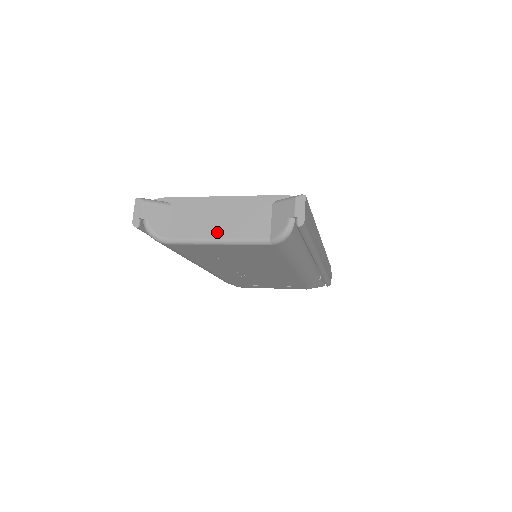
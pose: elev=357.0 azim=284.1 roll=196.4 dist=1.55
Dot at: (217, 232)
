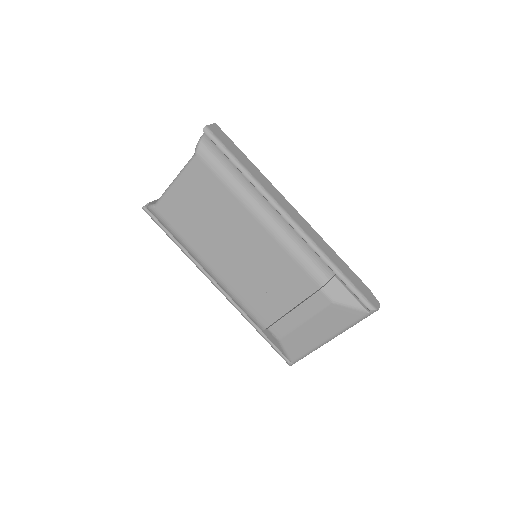
Dot at: occluded
